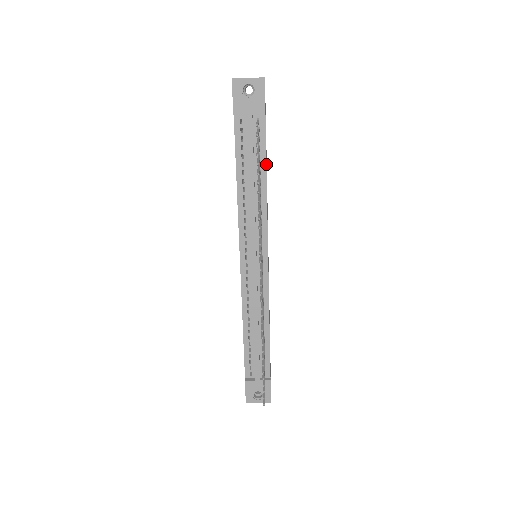
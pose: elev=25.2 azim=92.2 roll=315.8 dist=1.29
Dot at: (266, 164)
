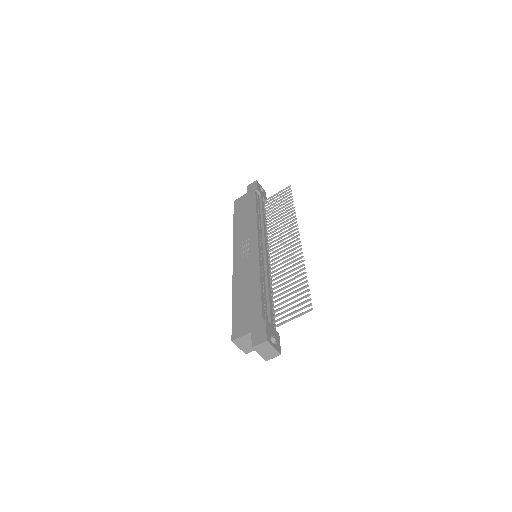
Dot at: occluded
